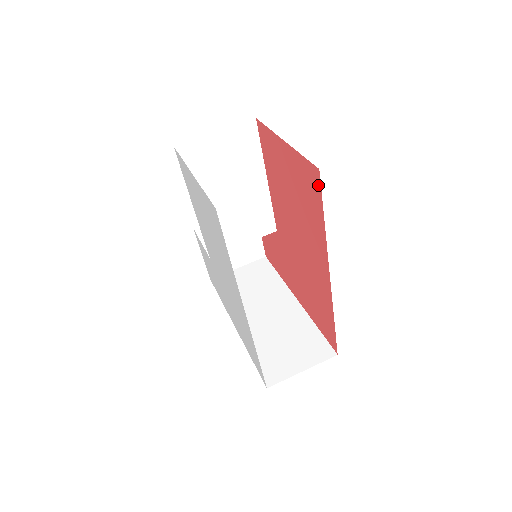
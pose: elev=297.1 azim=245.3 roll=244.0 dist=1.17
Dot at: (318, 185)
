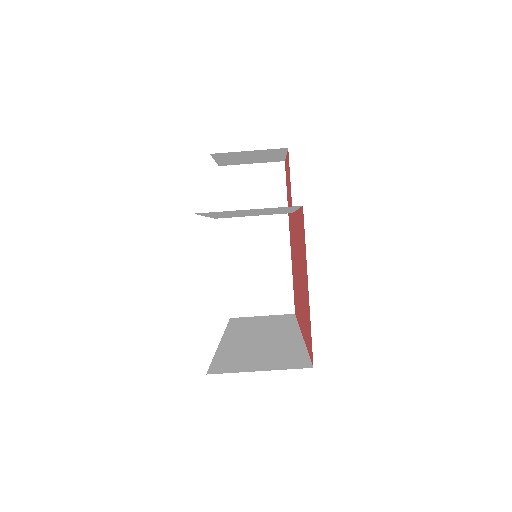
Dot at: (311, 356)
